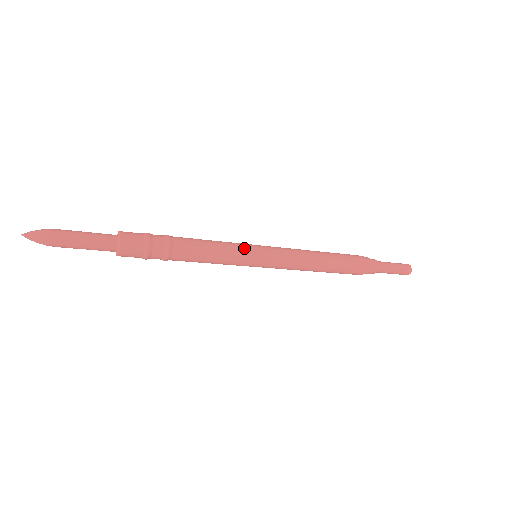
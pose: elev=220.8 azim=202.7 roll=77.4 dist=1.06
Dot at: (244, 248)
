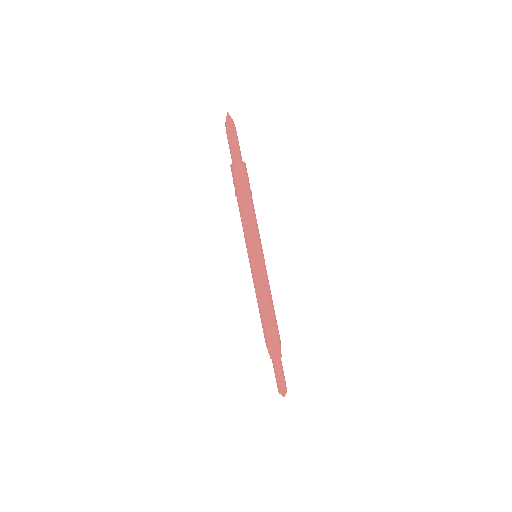
Dot at: occluded
